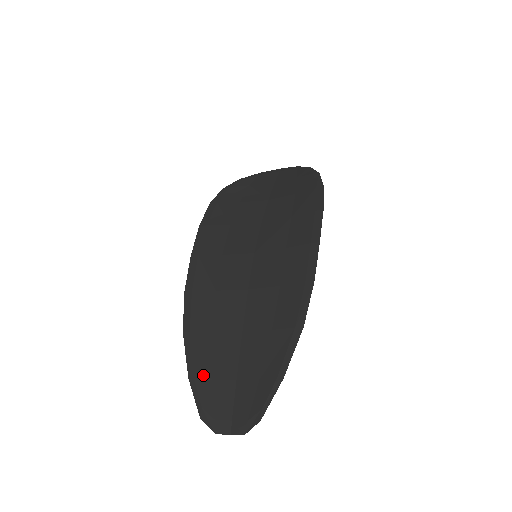
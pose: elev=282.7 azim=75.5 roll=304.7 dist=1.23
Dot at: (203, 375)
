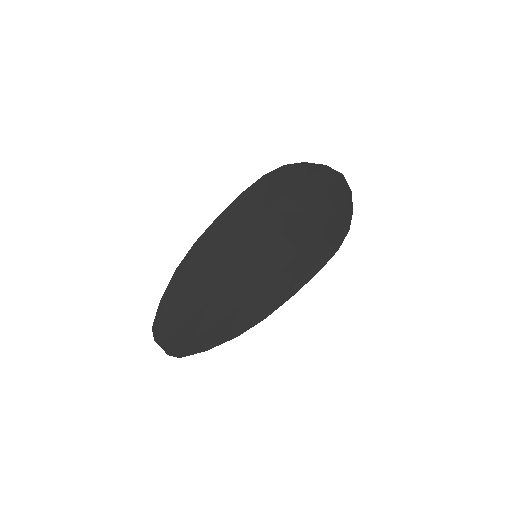
Dot at: (169, 307)
